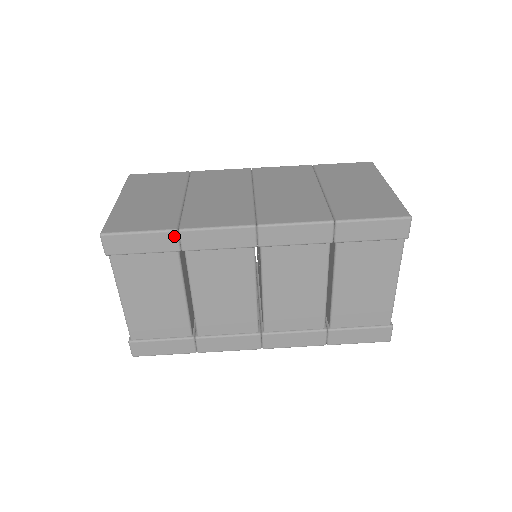
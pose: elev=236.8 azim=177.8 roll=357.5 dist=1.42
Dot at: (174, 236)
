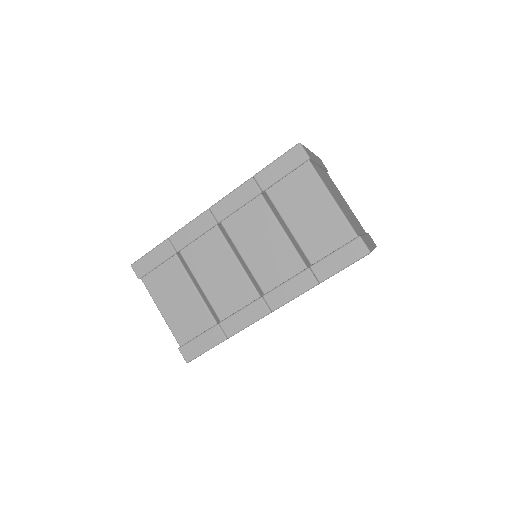
Dot at: (168, 243)
